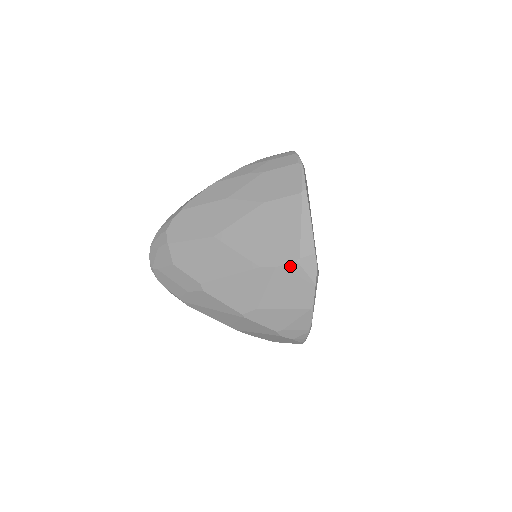
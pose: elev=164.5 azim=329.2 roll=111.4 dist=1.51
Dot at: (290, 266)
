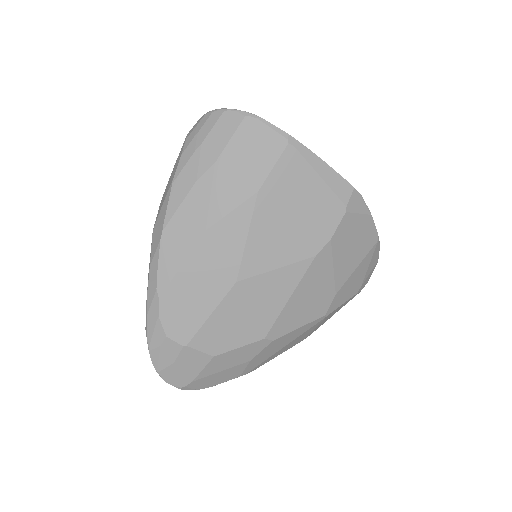
Dot at: (343, 224)
